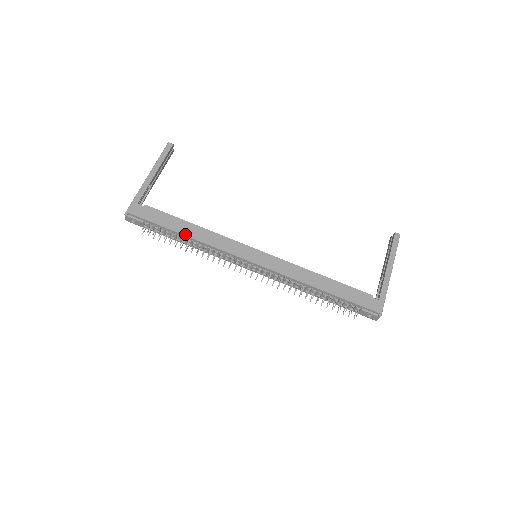
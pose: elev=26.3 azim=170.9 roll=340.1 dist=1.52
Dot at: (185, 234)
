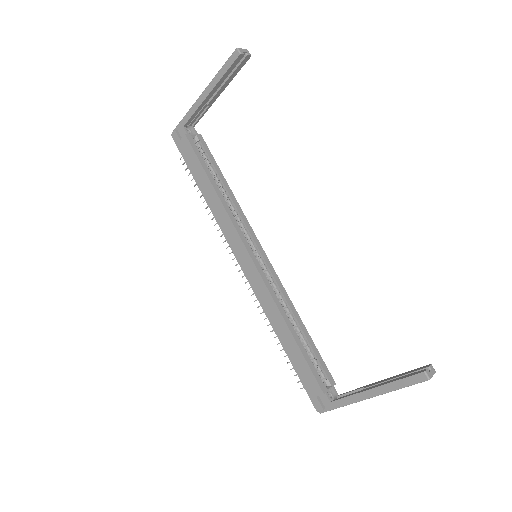
Dot at: (202, 191)
